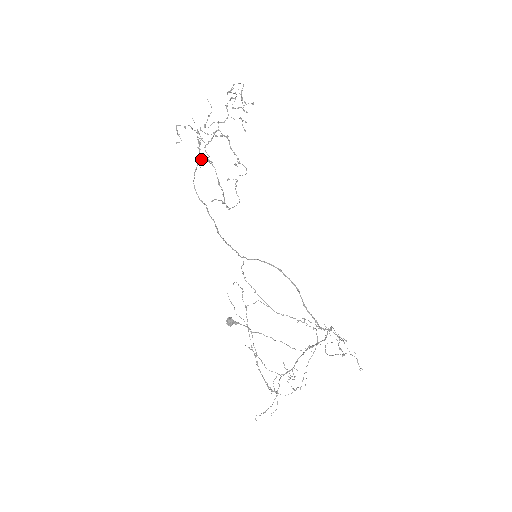
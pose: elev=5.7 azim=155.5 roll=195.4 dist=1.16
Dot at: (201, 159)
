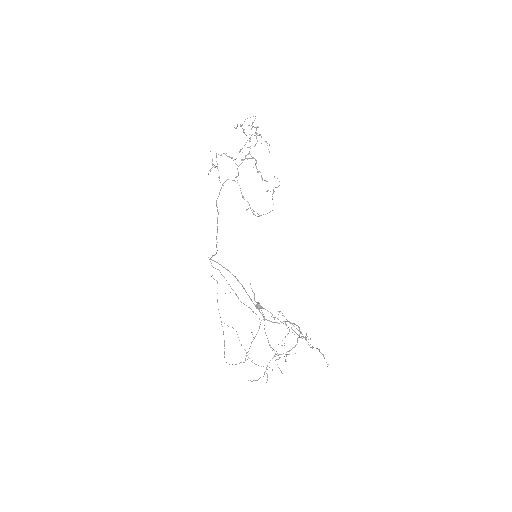
Dot at: (227, 179)
